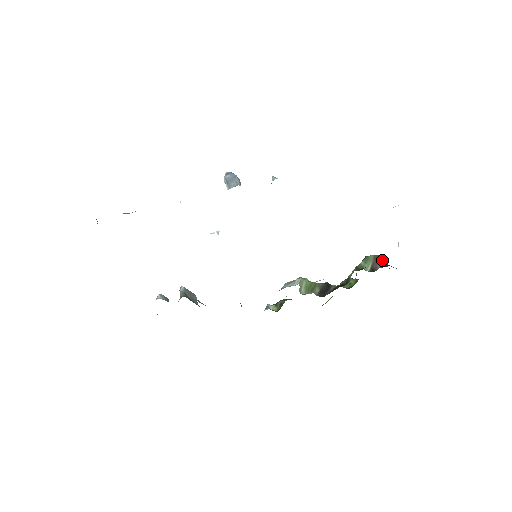
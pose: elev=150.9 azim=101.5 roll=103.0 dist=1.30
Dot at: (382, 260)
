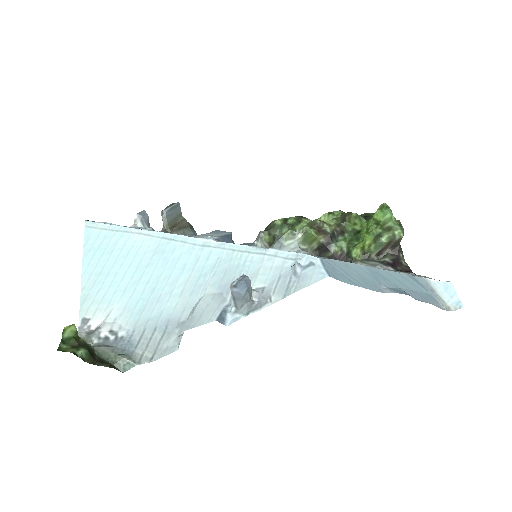
Dot at: (395, 243)
